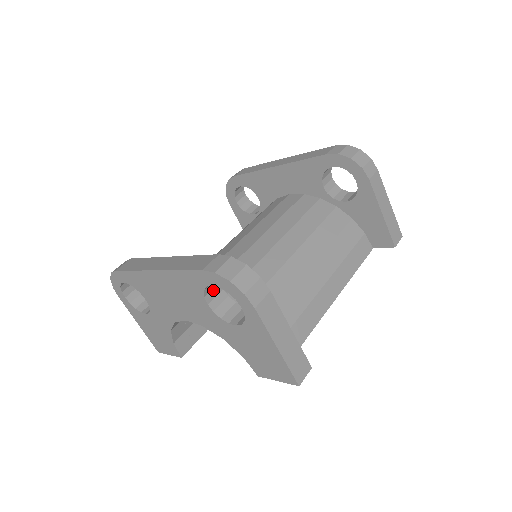
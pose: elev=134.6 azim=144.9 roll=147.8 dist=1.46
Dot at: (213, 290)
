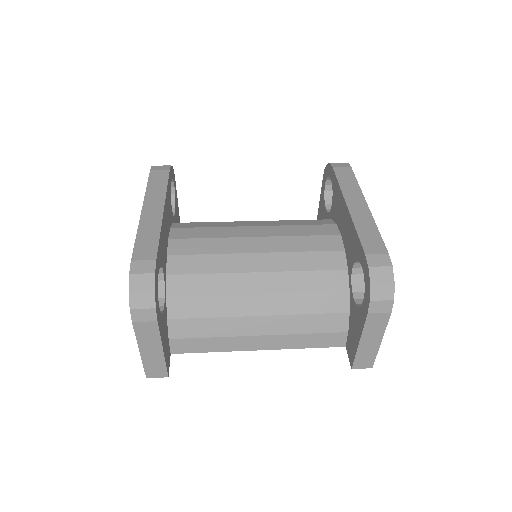
Dot at: occluded
